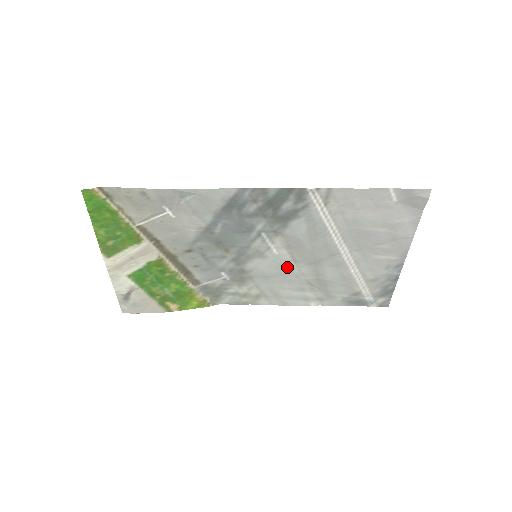
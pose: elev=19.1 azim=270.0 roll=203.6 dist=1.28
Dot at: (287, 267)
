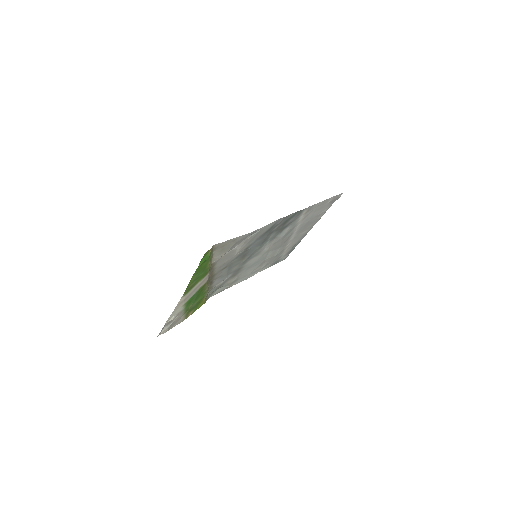
Dot at: (264, 256)
